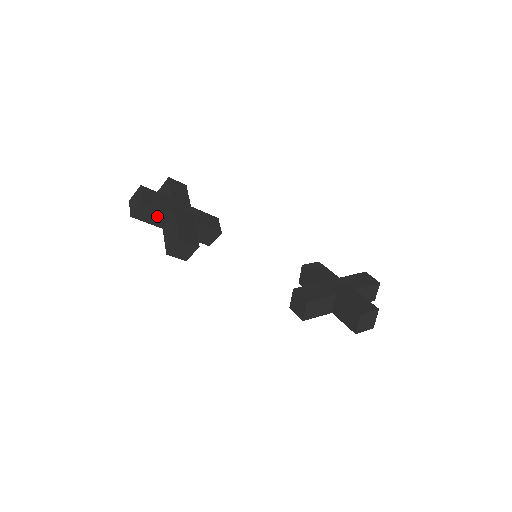
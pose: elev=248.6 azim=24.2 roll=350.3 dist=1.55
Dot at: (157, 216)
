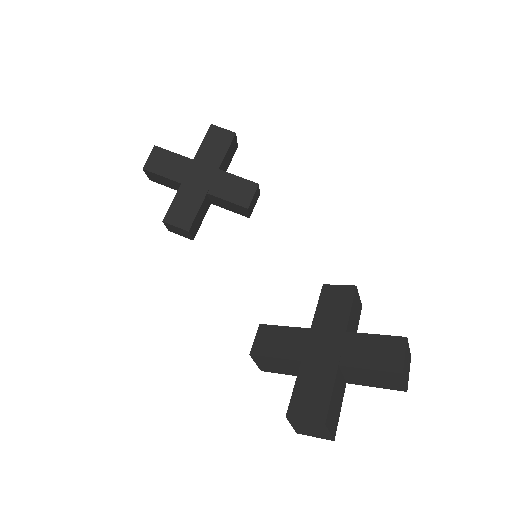
Dot at: (170, 183)
